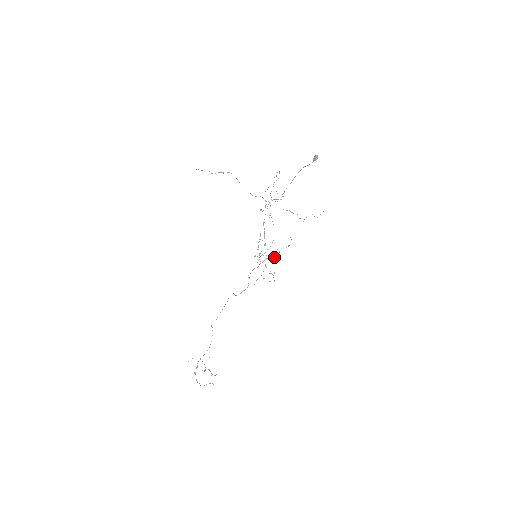
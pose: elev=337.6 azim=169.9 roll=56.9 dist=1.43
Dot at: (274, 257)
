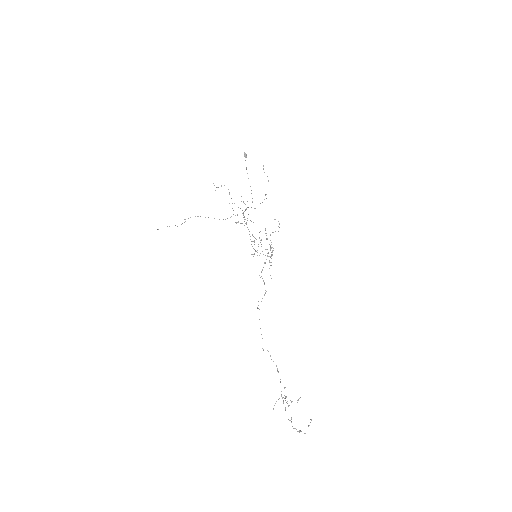
Dot at: occluded
